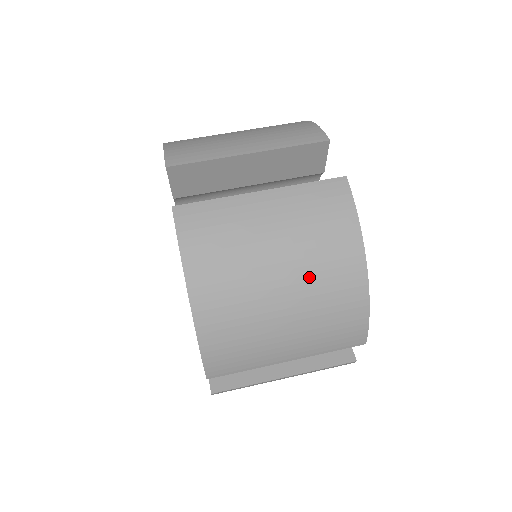
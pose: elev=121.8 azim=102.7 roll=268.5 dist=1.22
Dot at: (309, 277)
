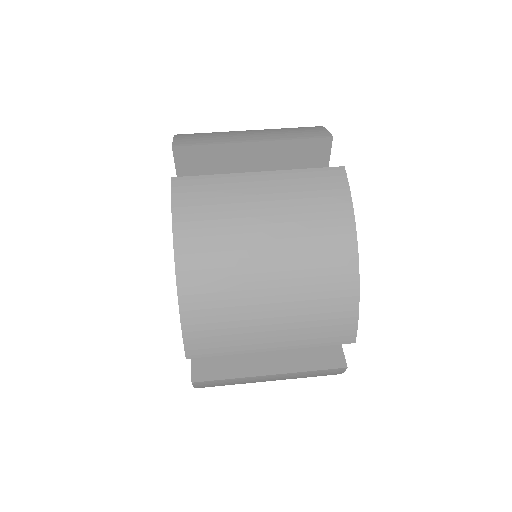
Dot at: (298, 257)
